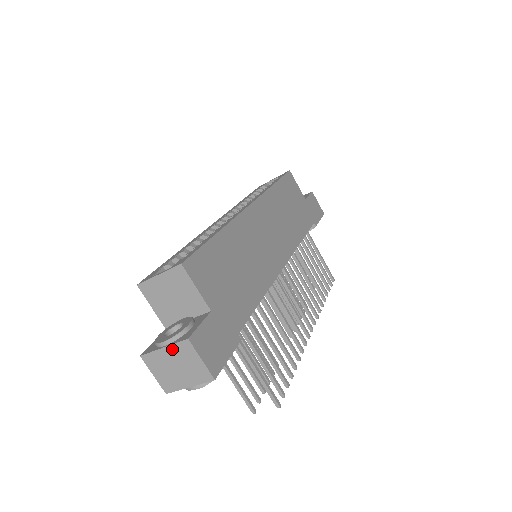
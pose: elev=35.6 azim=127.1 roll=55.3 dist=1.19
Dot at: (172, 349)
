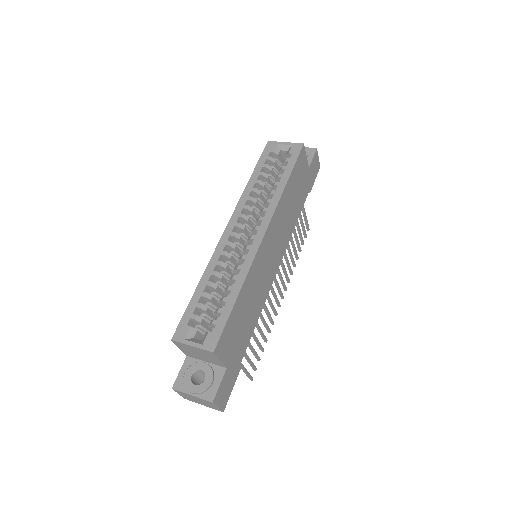
Dot at: (198, 398)
